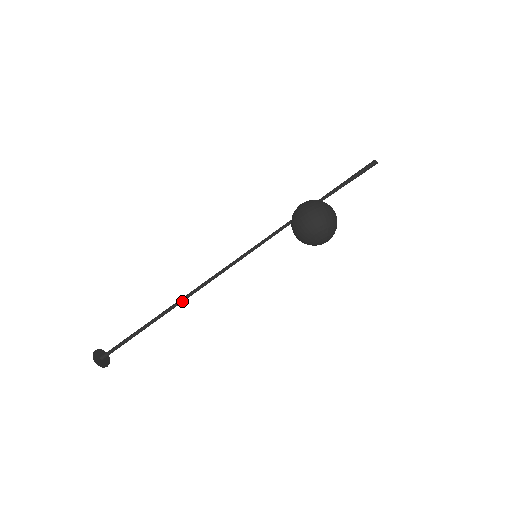
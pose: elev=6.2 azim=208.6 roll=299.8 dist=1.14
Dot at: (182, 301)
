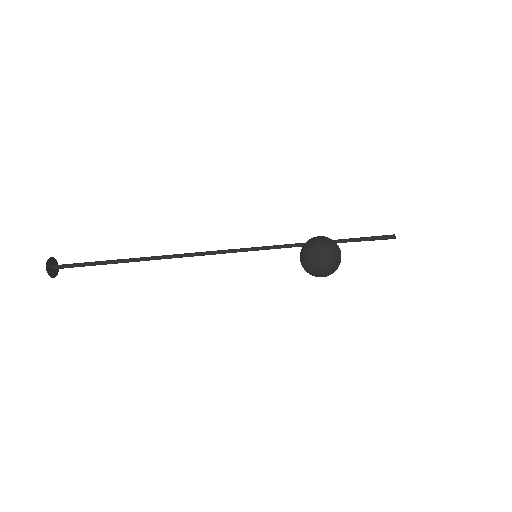
Dot at: (166, 258)
